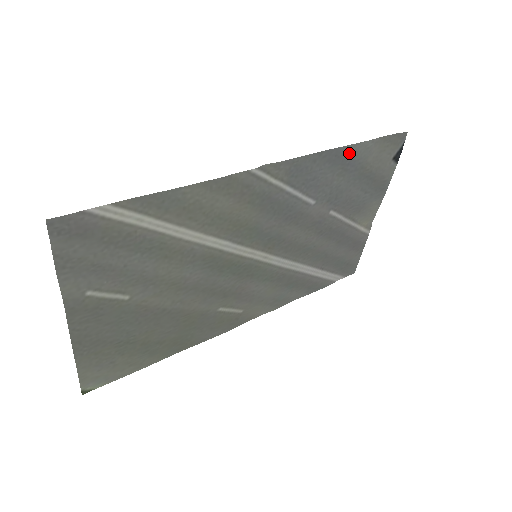
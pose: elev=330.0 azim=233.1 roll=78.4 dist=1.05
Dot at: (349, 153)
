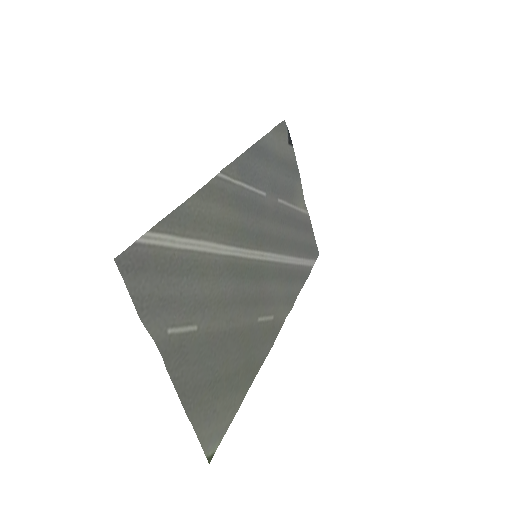
Dot at: (263, 146)
